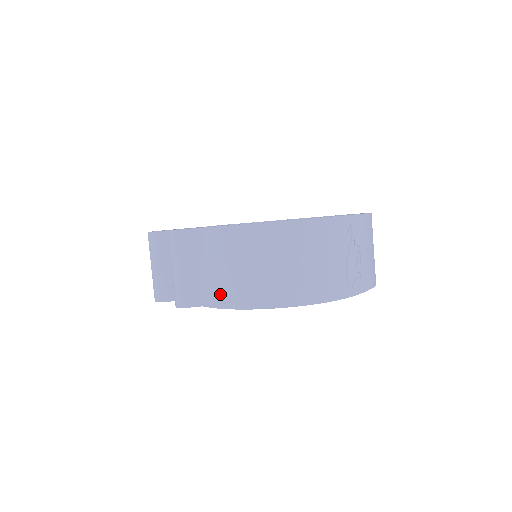
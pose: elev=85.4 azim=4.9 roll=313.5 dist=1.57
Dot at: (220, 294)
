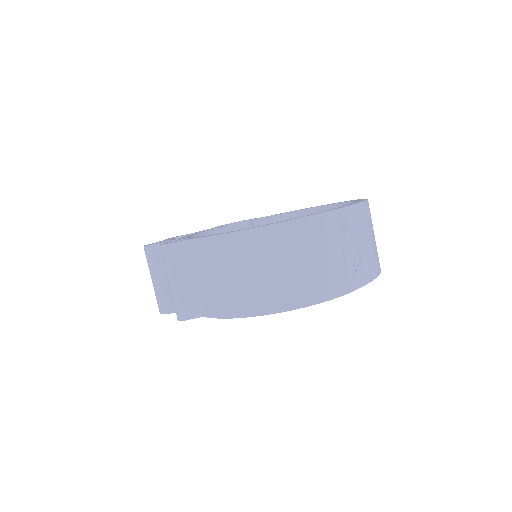
Dot at: (217, 304)
